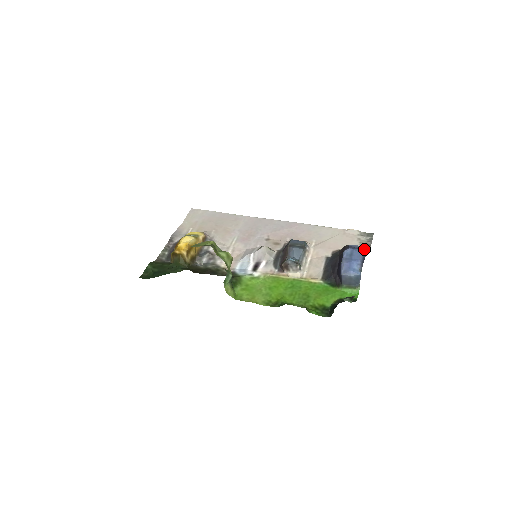
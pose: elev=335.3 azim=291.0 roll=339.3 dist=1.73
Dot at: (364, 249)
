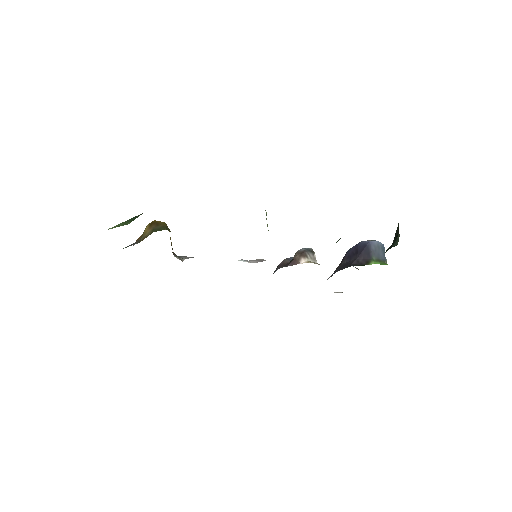
Dot at: occluded
